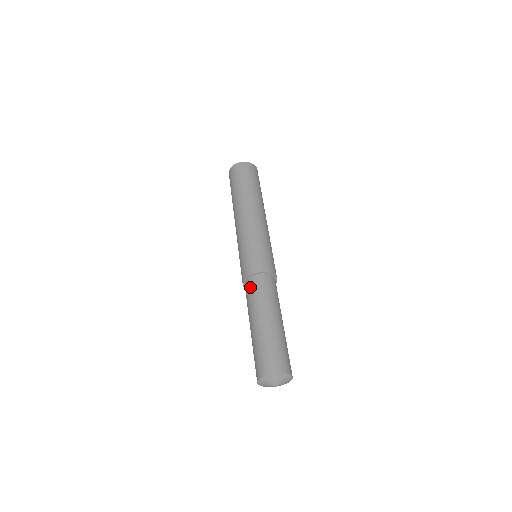
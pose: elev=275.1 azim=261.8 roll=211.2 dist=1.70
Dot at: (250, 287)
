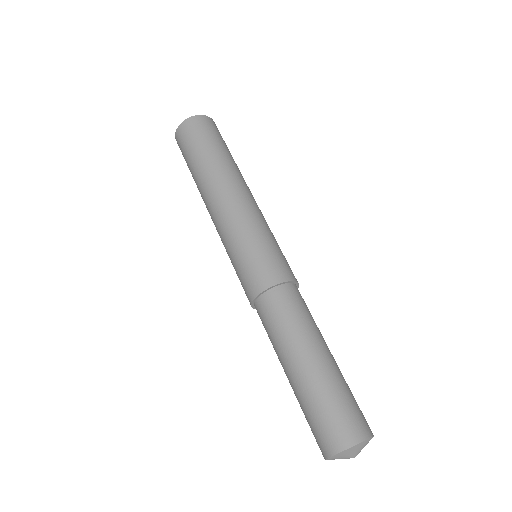
Dot at: (265, 313)
